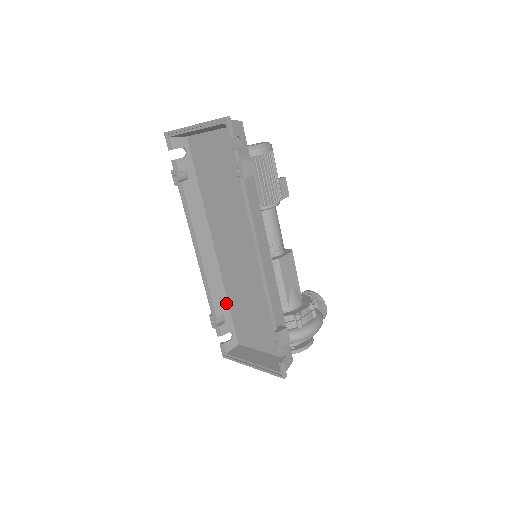
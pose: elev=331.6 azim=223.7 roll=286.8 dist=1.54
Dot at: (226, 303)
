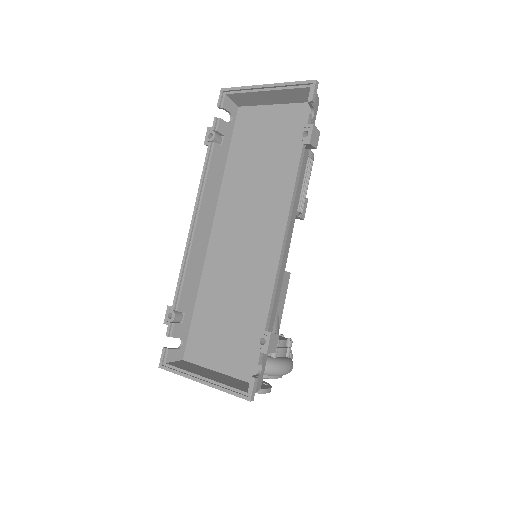
Dot at: (193, 300)
